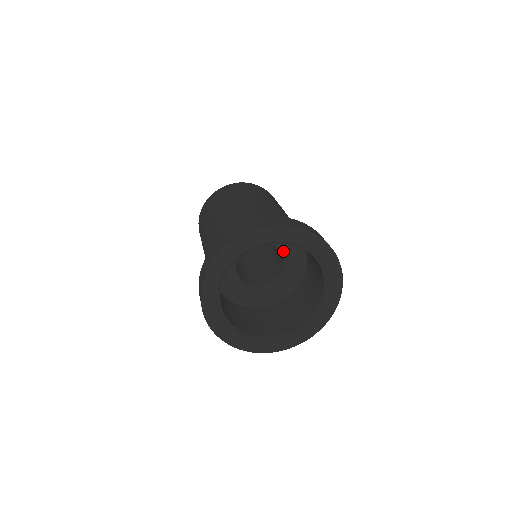
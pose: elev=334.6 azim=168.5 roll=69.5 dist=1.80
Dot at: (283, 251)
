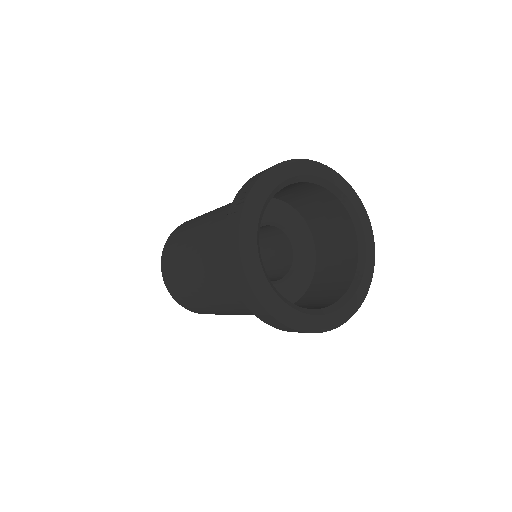
Dot at: (294, 239)
